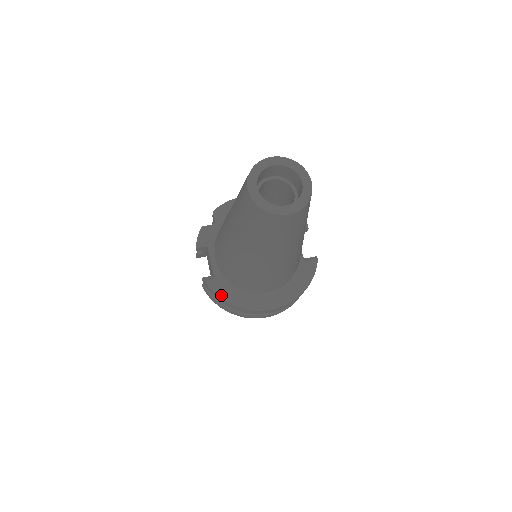
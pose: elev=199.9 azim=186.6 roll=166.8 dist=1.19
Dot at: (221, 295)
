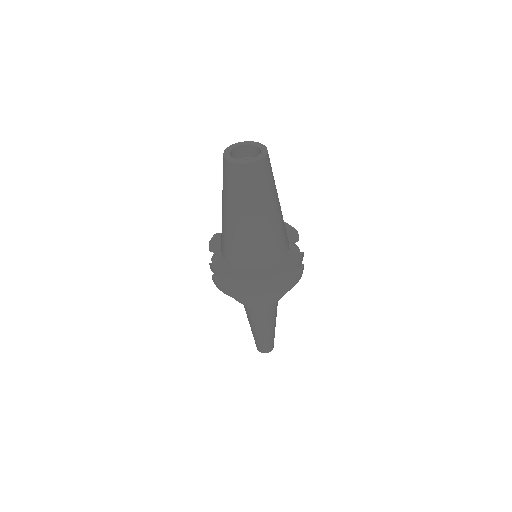
Dot at: (221, 271)
